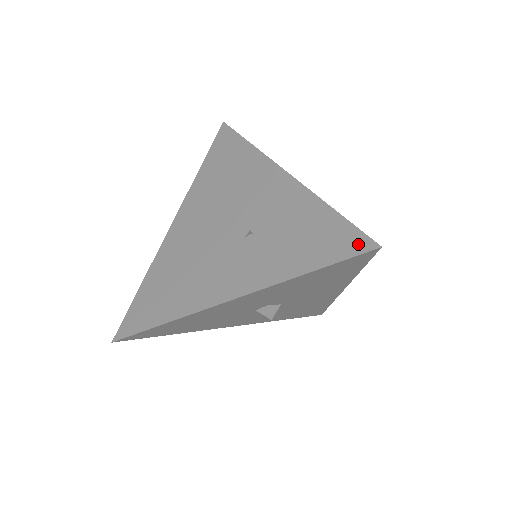
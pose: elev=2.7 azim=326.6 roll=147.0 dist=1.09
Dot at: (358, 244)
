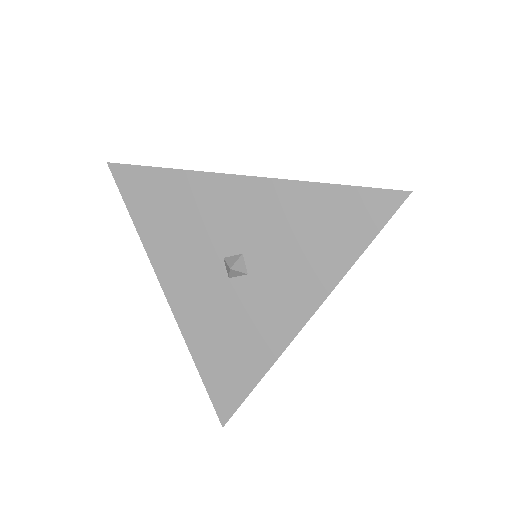
Dot at: occluded
